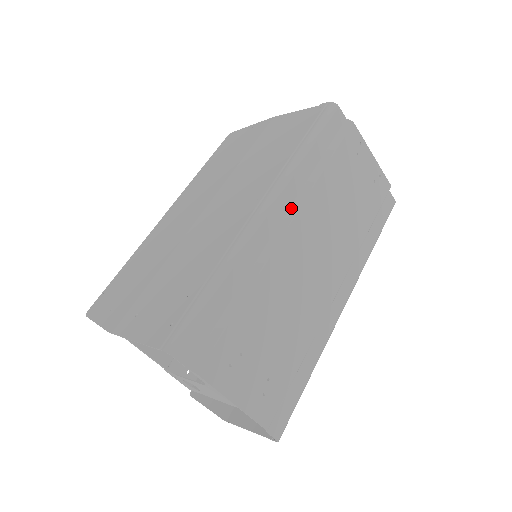
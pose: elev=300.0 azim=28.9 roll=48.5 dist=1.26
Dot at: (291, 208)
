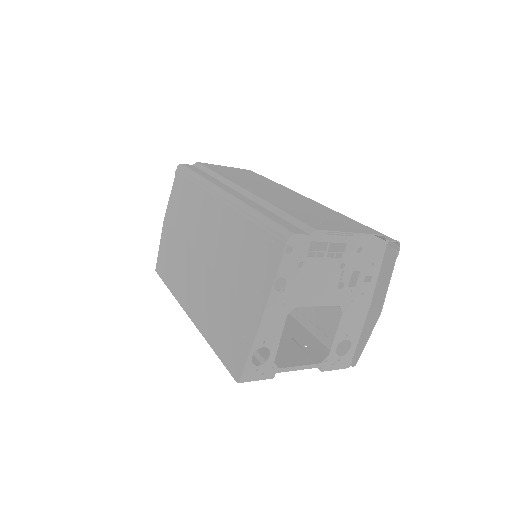
Dot at: (232, 187)
